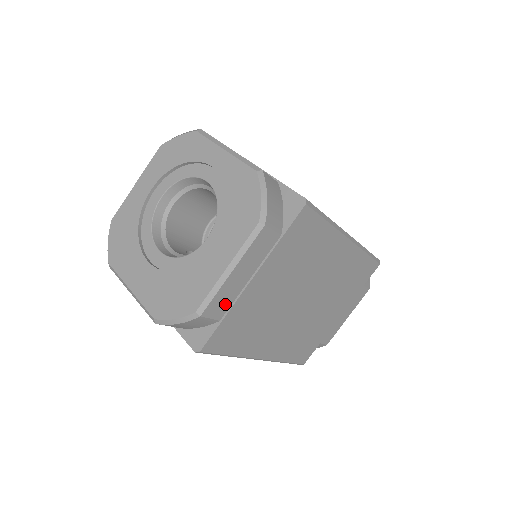
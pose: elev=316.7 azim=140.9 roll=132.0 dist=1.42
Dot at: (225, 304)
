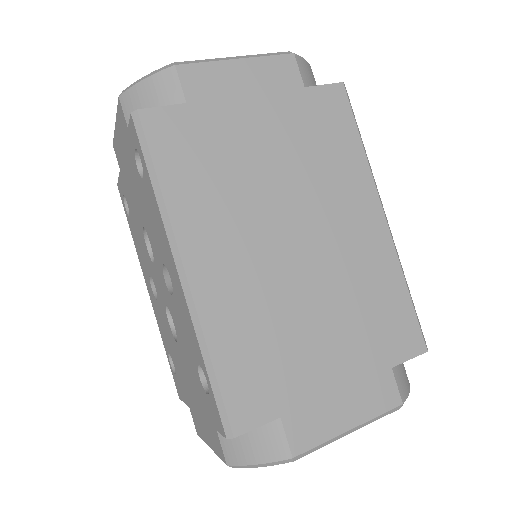
Dot at: (206, 90)
